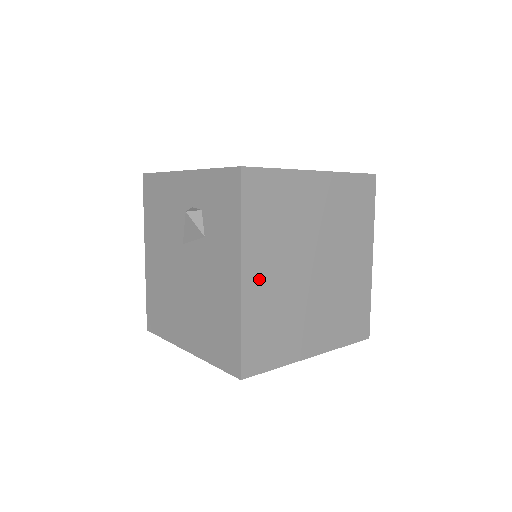
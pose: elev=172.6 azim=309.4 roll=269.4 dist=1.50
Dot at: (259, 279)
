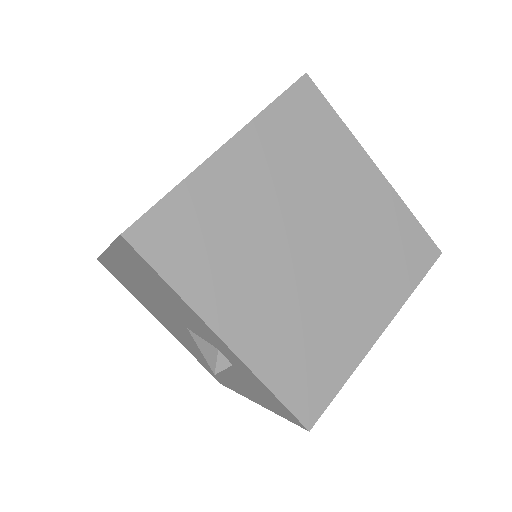
Dot at: occluded
